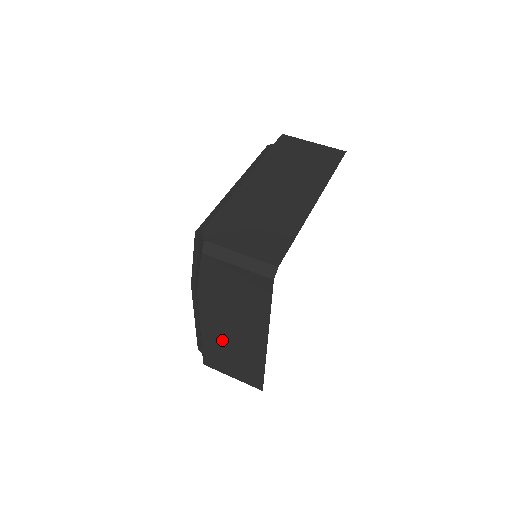
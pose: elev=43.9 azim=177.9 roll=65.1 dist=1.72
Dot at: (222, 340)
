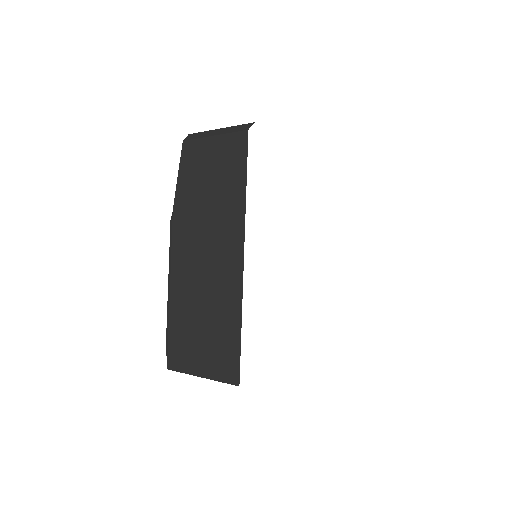
Dot at: (193, 289)
